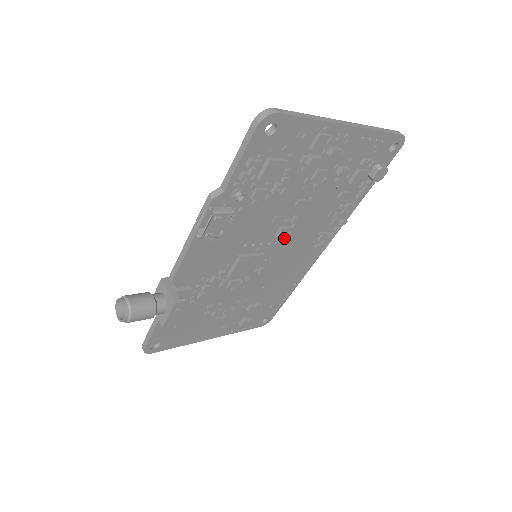
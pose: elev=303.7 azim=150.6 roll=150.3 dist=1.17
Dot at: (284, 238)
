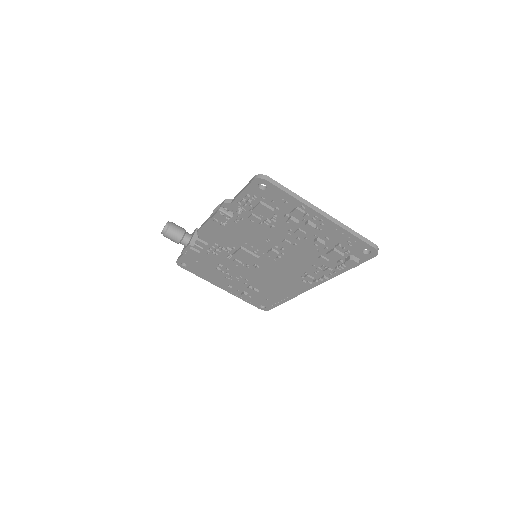
Dot at: (276, 258)
